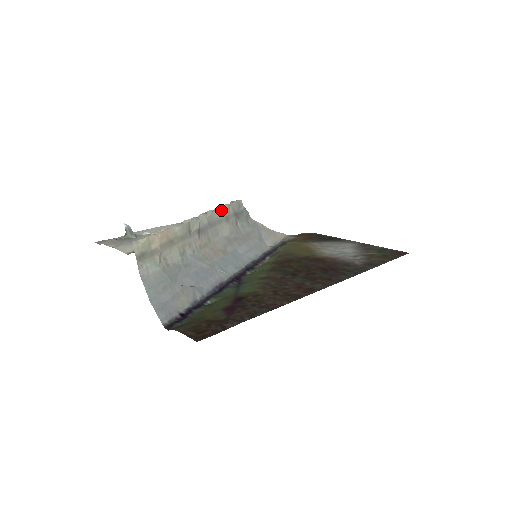
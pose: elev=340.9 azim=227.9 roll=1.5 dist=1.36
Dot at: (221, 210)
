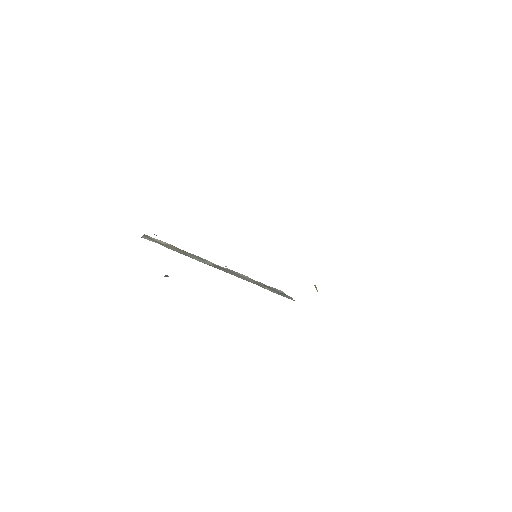
Dot at: (250, 278)
